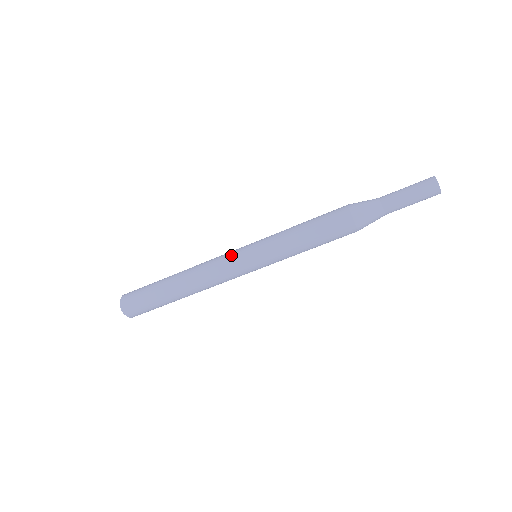
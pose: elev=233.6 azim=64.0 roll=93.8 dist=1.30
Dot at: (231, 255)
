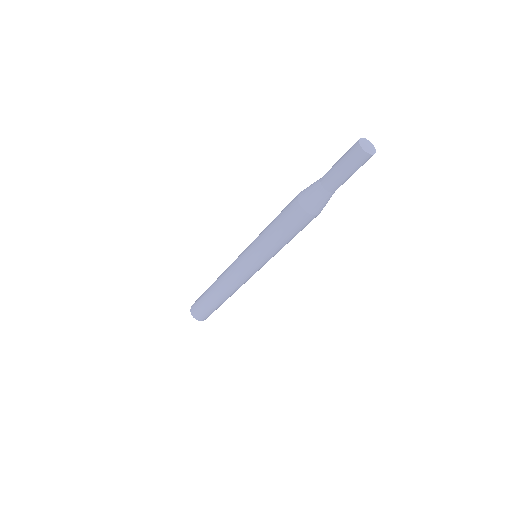
Dot at: (236, 261)
